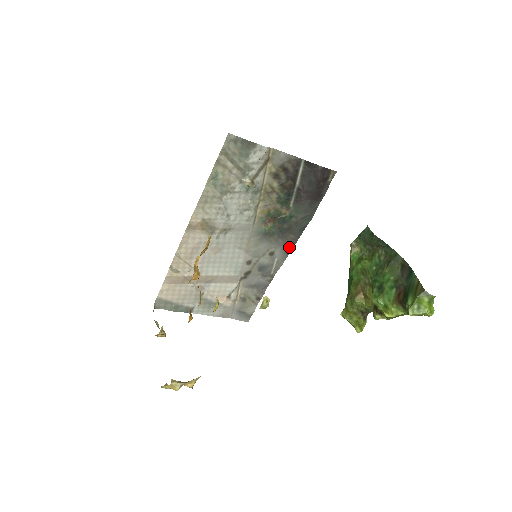
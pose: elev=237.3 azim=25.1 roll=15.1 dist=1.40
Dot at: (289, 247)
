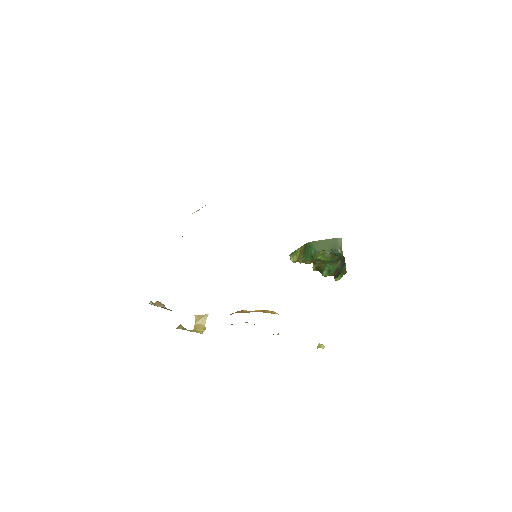
Dot at: occluded
